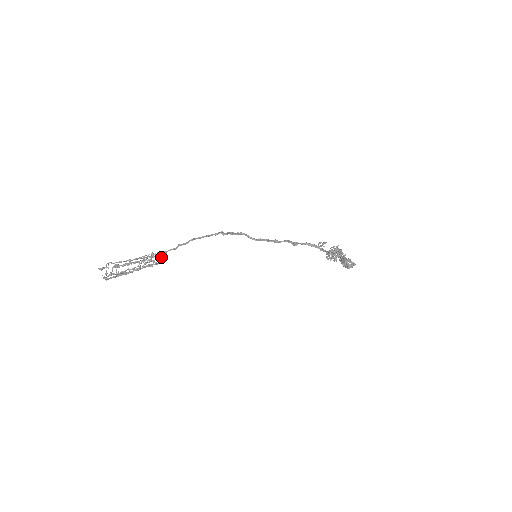
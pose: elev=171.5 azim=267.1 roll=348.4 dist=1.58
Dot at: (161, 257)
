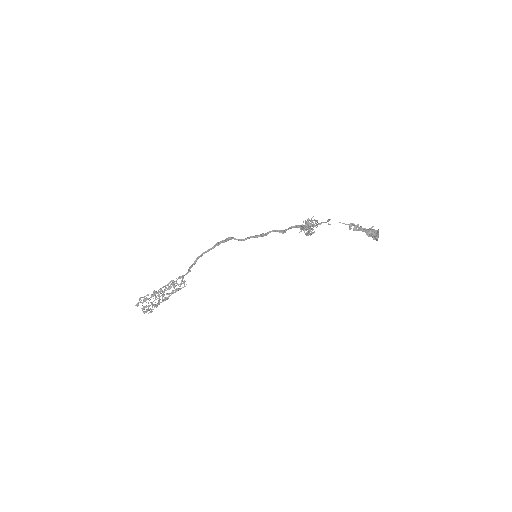
Dot at: (183, 282)
